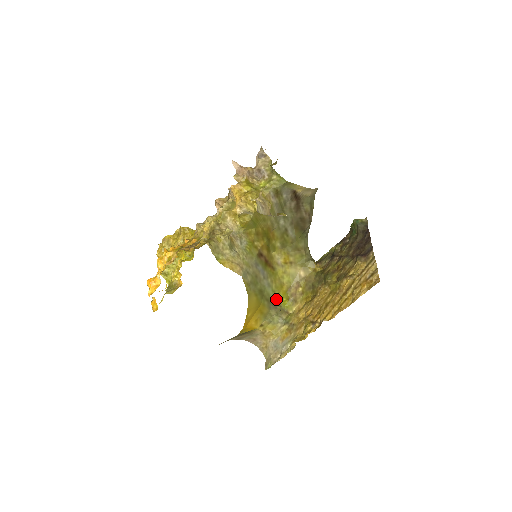
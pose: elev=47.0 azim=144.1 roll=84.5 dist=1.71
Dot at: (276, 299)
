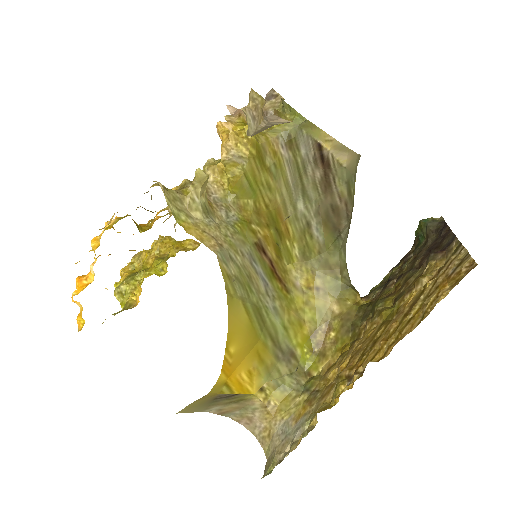
Dot at: (290, 345)
